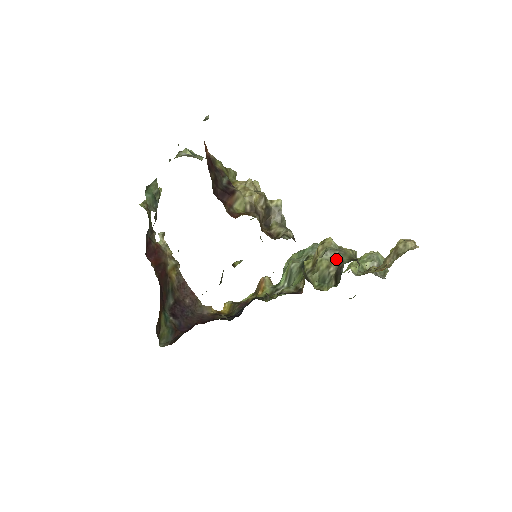
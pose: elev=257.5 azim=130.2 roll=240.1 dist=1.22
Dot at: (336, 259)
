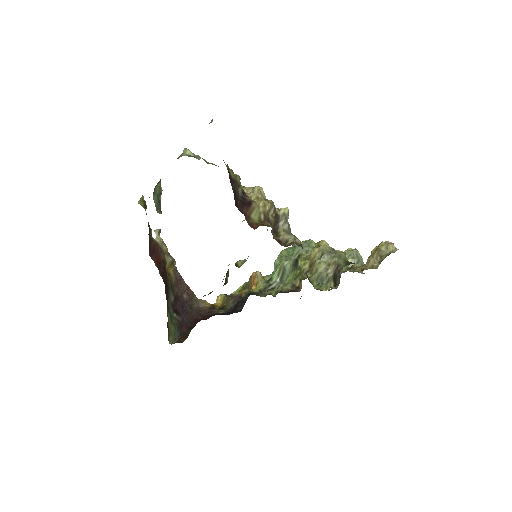
Dot at: (333, 262)
